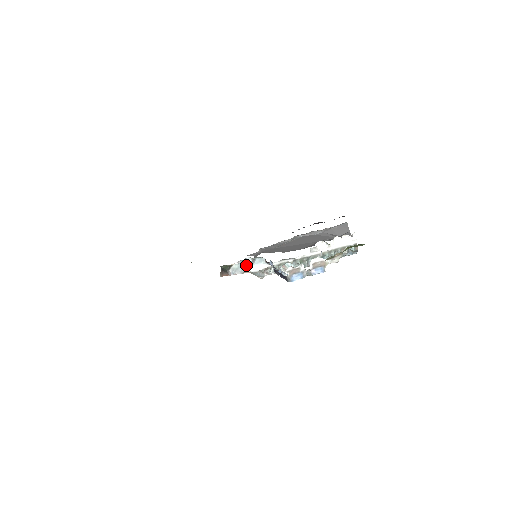
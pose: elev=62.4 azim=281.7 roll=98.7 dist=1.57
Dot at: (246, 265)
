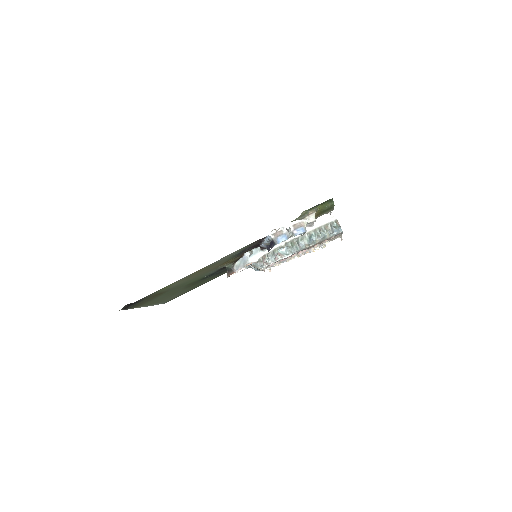
Dot at: (246, 258)
